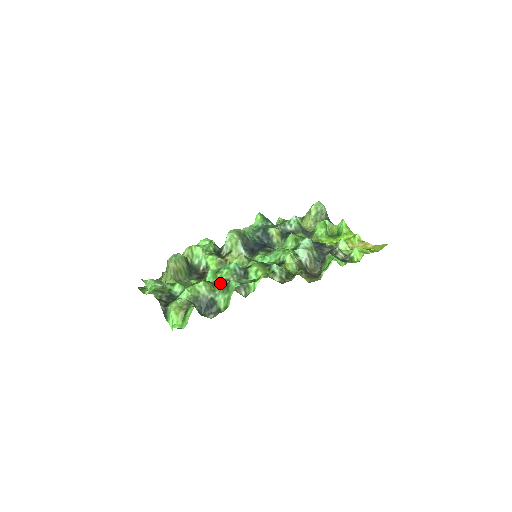
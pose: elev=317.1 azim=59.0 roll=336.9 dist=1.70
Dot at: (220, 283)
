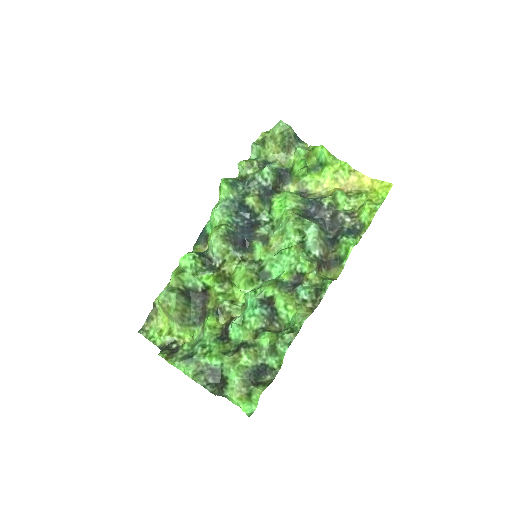
Dot at: (260, 343)
